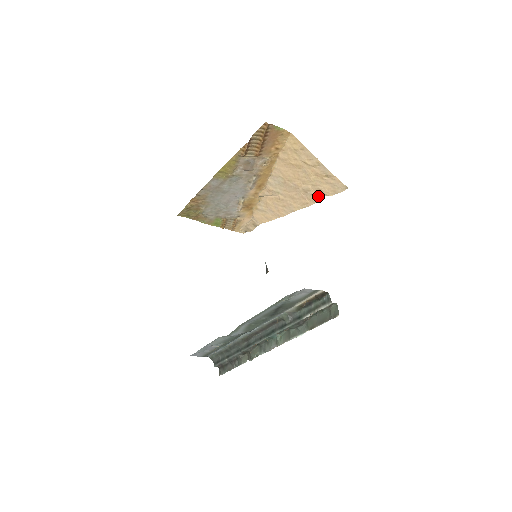
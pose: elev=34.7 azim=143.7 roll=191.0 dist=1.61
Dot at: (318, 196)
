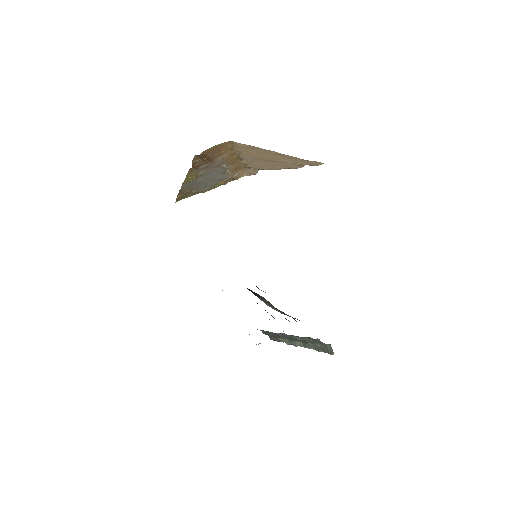
Dot at: (298, 165)
